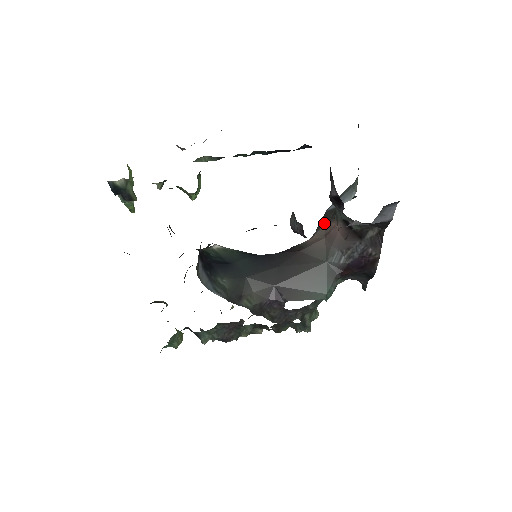
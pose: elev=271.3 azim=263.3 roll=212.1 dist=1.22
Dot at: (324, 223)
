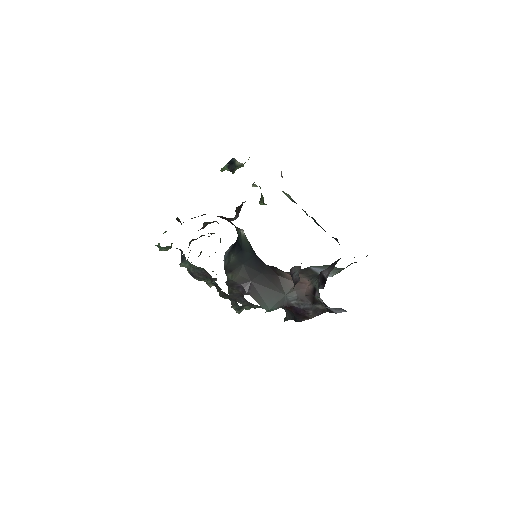
Dot at: (303, 274)
